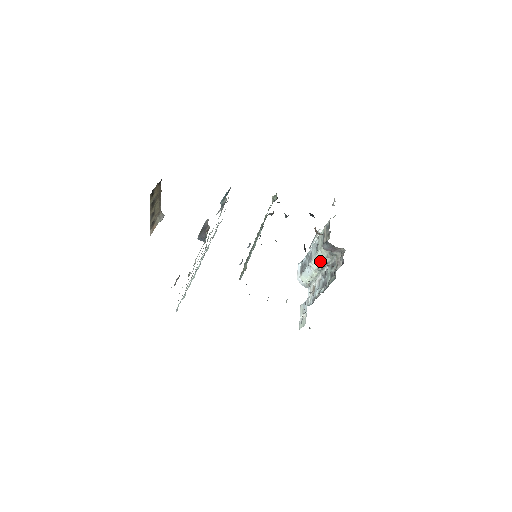
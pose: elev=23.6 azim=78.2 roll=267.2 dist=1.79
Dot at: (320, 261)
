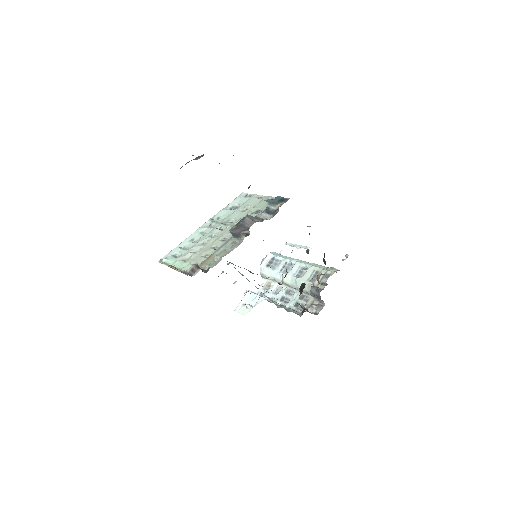
Dot at: (296, 285)
